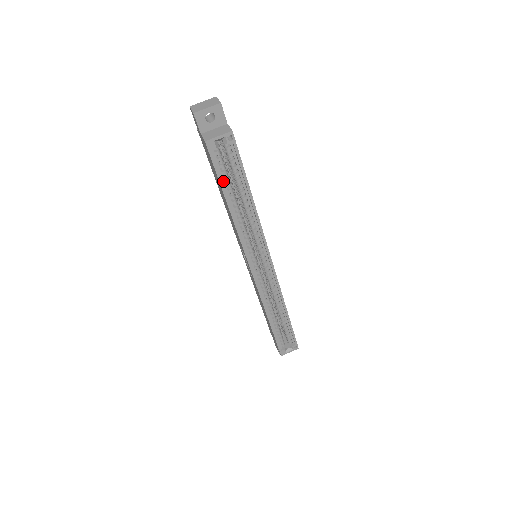
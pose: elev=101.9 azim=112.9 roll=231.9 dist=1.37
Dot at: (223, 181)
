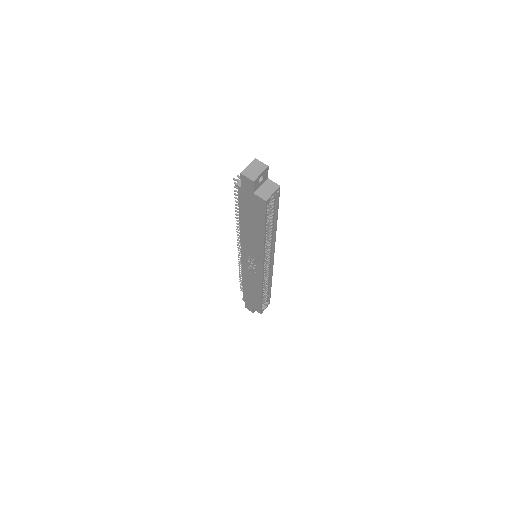
Dot at: (265, 221)
